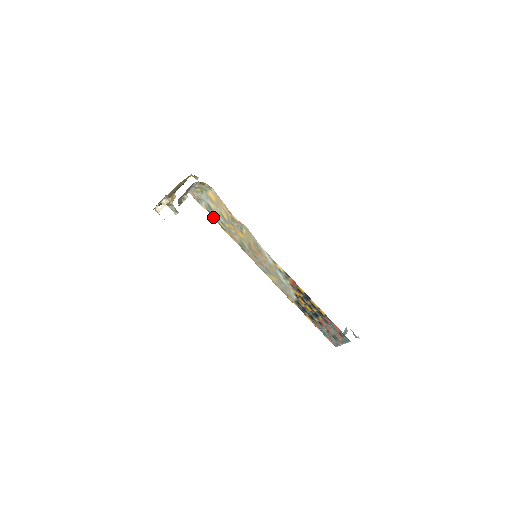
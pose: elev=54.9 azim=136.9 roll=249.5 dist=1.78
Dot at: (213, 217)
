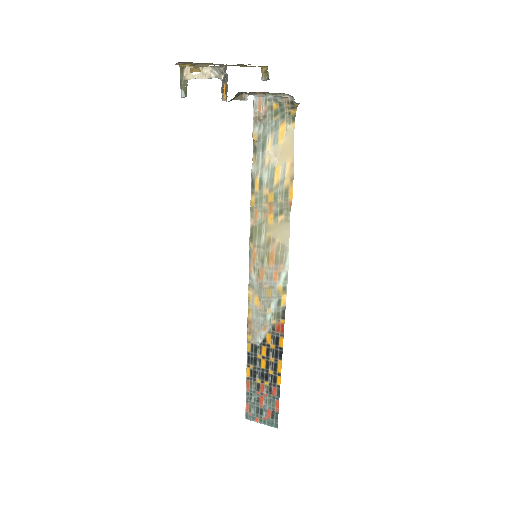
Dot at: (254, 161)
